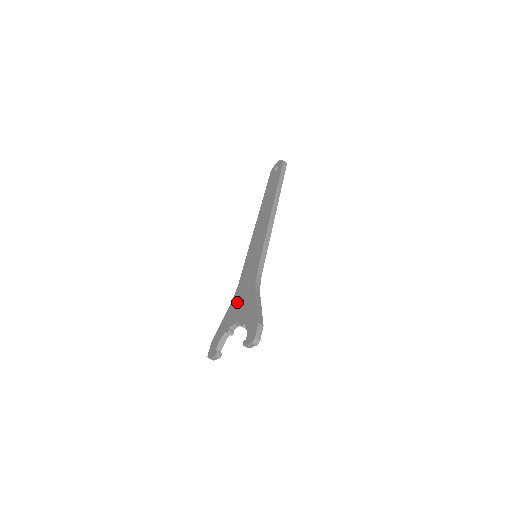
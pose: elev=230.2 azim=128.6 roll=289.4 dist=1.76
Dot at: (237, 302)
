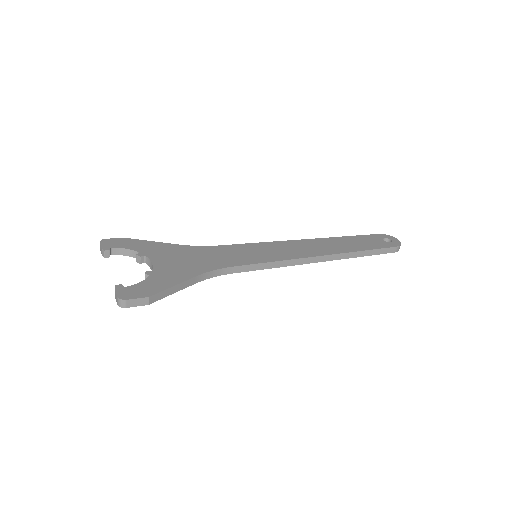
Dot at: (184, 253)
